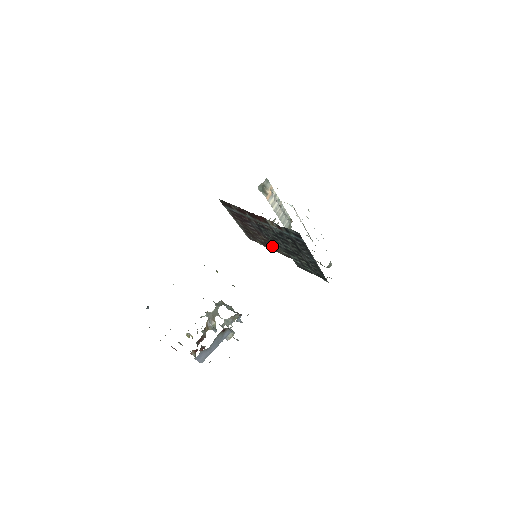
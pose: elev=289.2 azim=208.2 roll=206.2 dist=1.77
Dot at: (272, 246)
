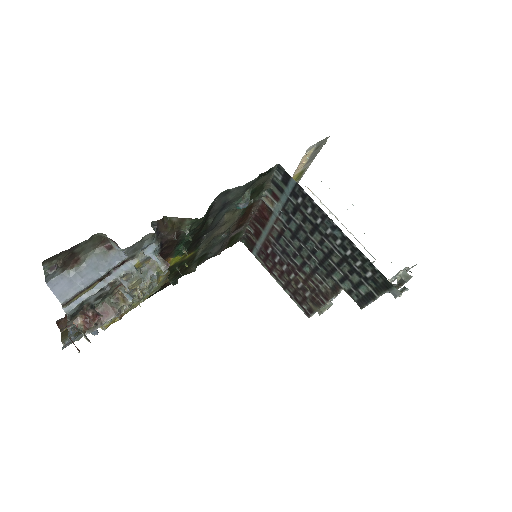
Dot at: (318, 288)
